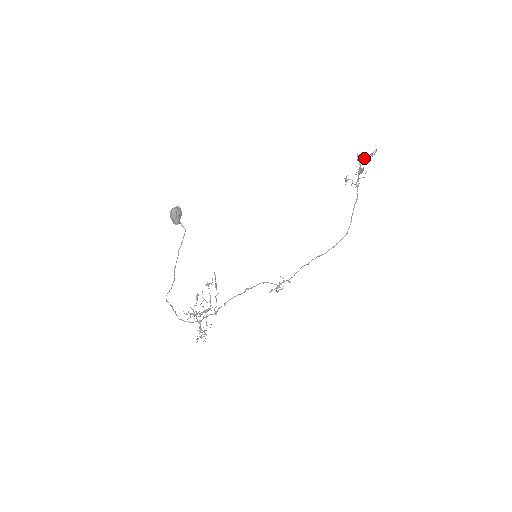
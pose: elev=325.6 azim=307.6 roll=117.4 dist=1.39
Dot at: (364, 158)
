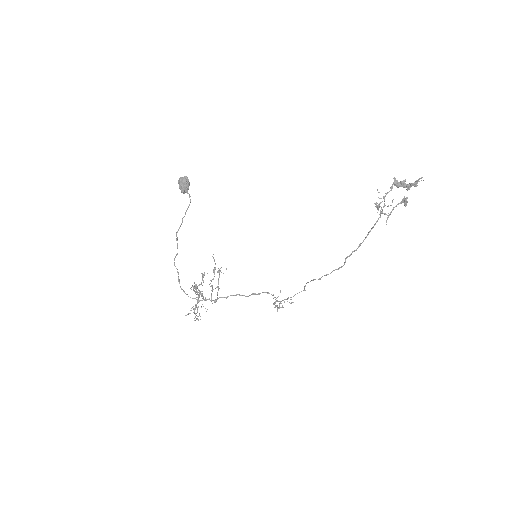
Dot at: (404, 185)
